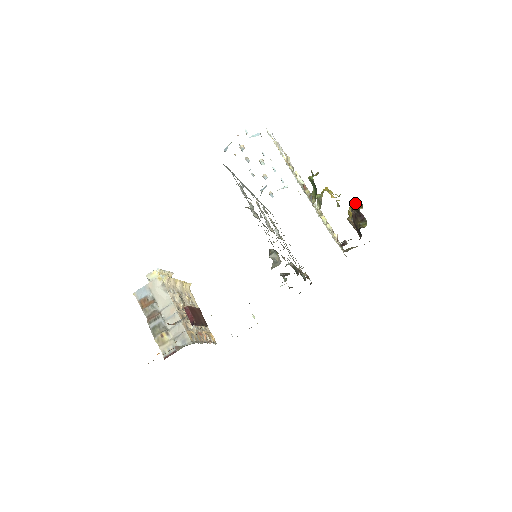
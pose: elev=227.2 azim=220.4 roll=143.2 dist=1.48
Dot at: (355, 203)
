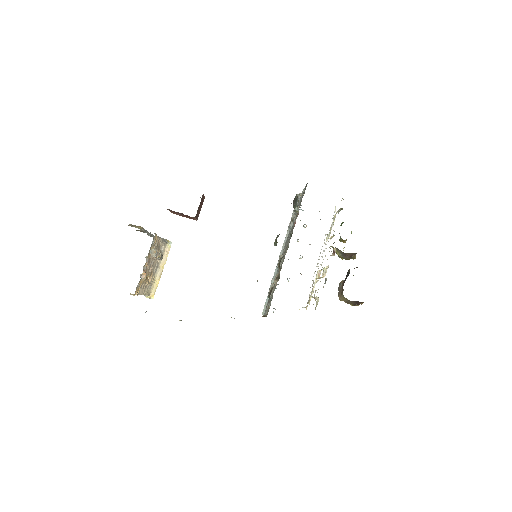
Dot at: occluded
